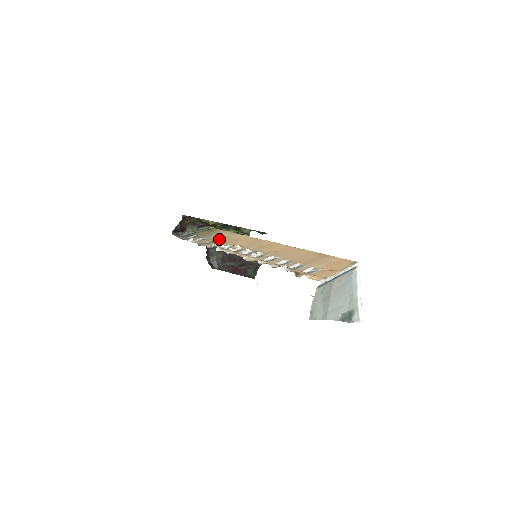
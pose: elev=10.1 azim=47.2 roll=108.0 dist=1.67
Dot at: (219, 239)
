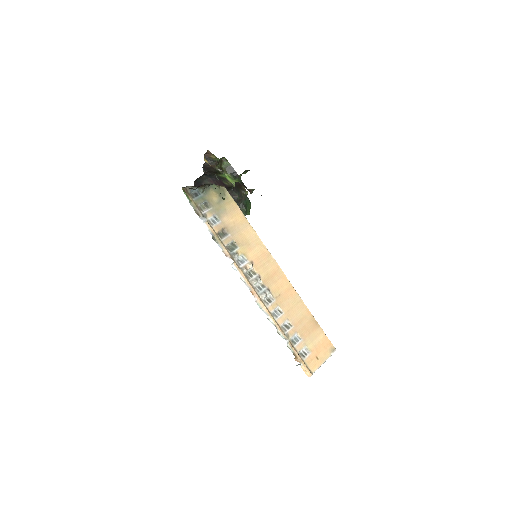
Dot at: (232, 230)
